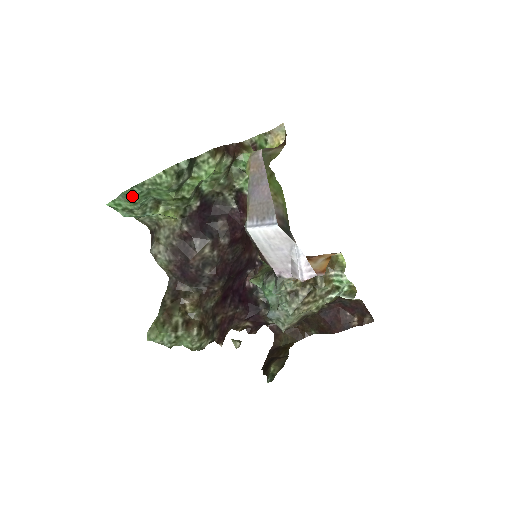
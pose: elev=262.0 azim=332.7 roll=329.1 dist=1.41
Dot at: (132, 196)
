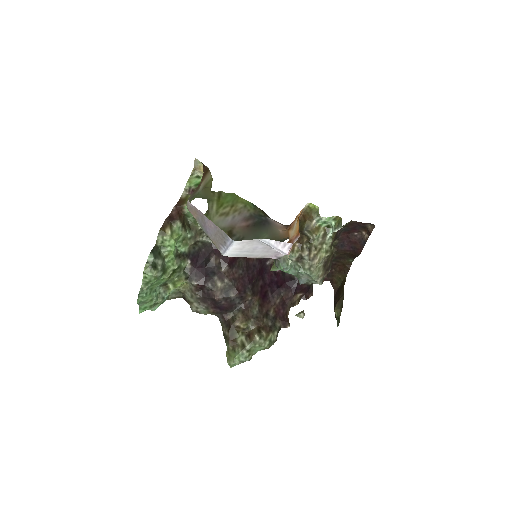
Dot at: (144, 299)
